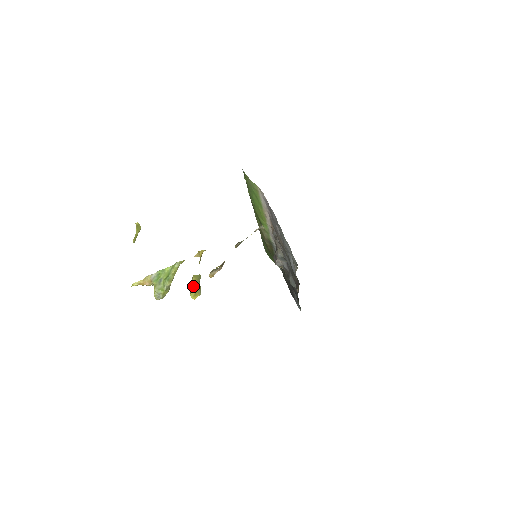
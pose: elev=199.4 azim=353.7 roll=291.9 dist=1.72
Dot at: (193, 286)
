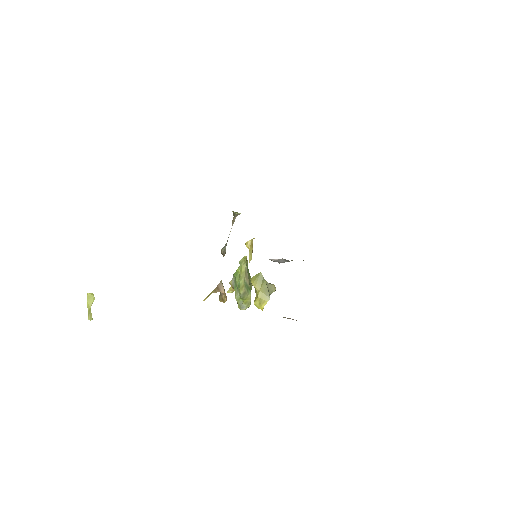
Dot at: (256, 292)
